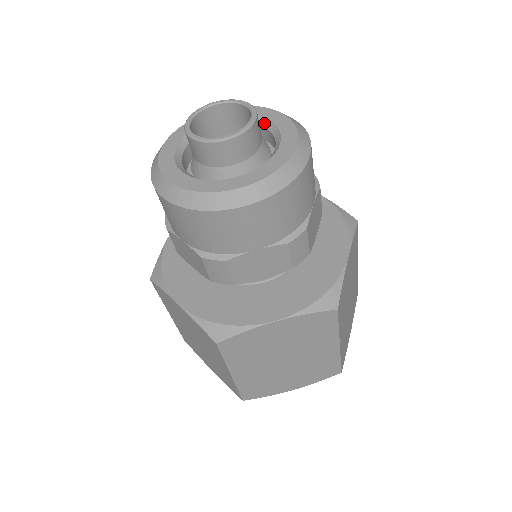
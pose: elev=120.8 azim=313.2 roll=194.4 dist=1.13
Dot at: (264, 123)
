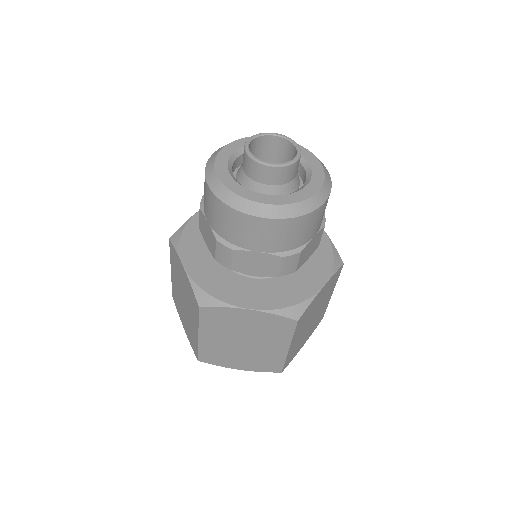
Dot at: (304, 163)
